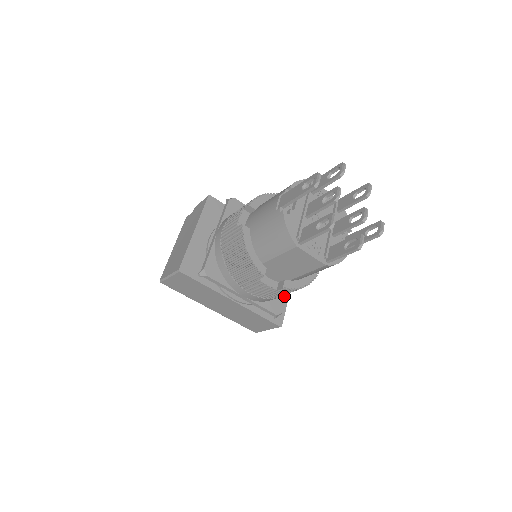
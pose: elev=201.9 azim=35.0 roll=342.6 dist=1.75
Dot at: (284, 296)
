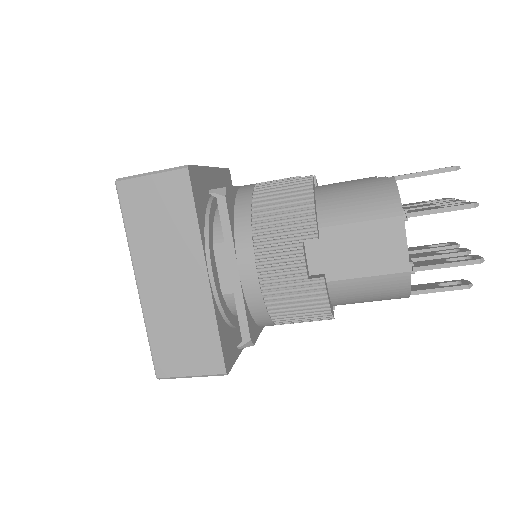
Dot at: (259, 331)
